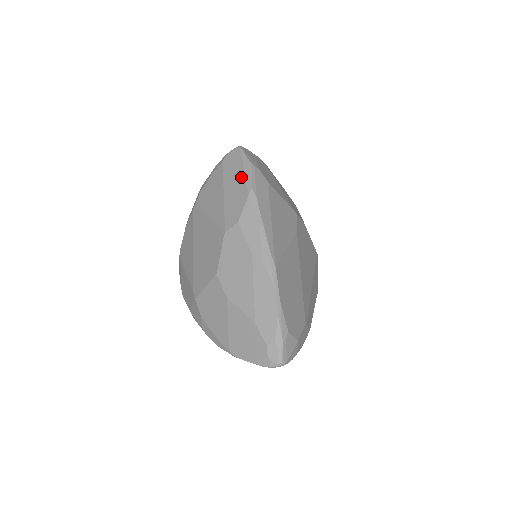
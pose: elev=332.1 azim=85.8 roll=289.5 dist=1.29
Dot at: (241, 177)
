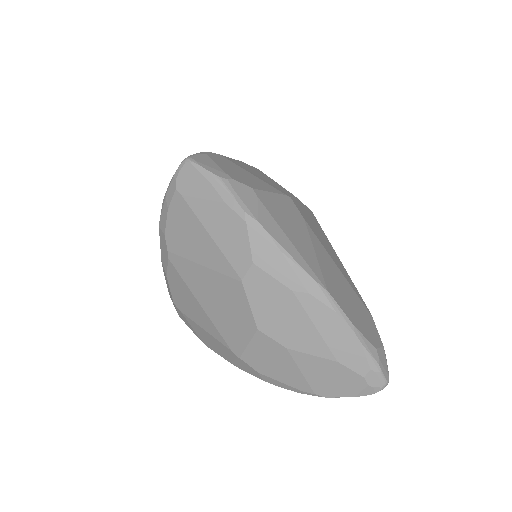
Dot at: (219, 202)
